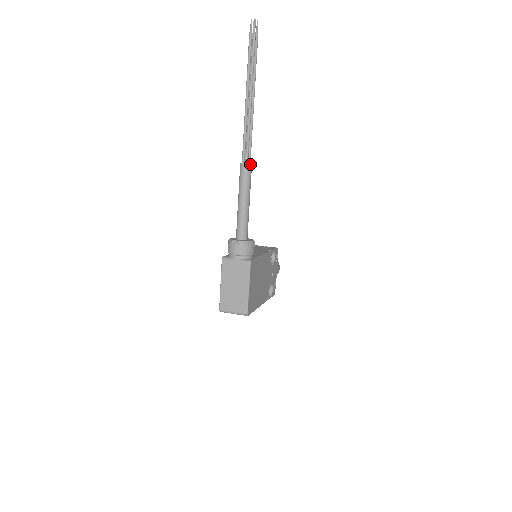
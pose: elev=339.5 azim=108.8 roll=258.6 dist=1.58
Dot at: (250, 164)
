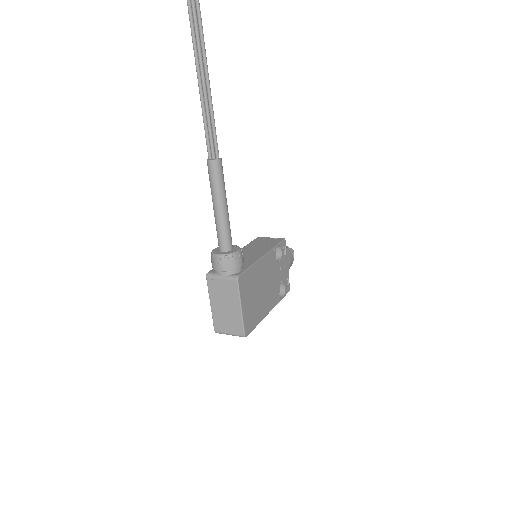
Dot at: (218, 159)
